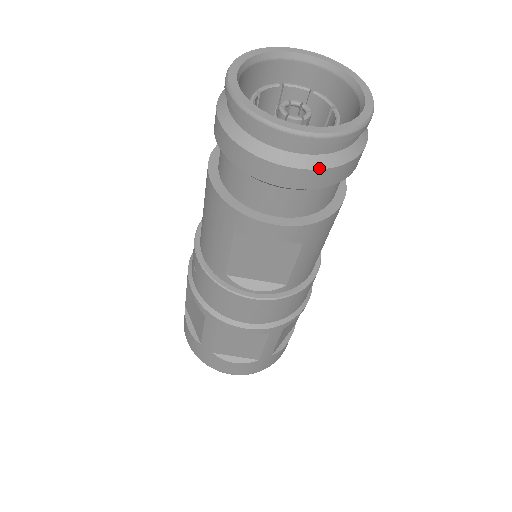
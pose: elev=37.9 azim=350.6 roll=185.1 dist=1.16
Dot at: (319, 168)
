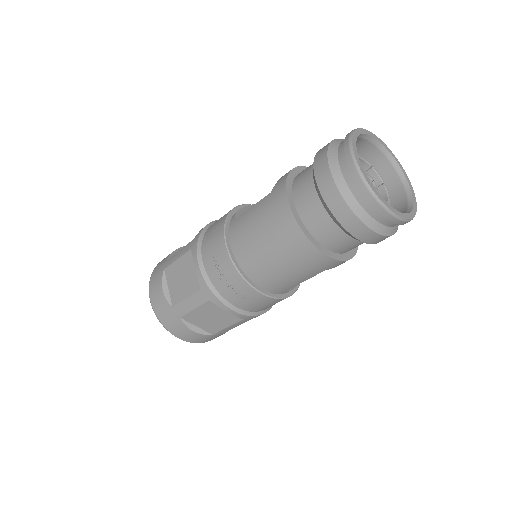
Dot at: occluded
